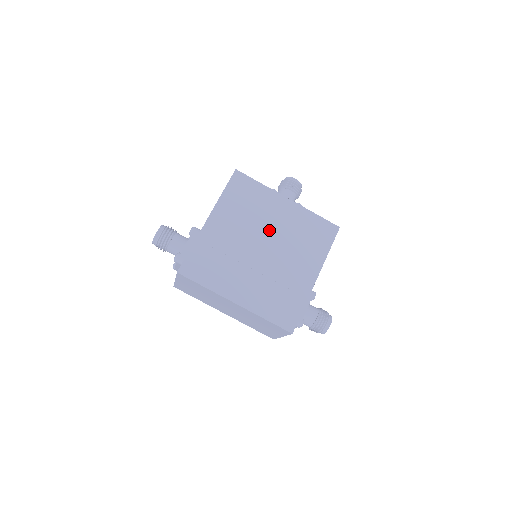
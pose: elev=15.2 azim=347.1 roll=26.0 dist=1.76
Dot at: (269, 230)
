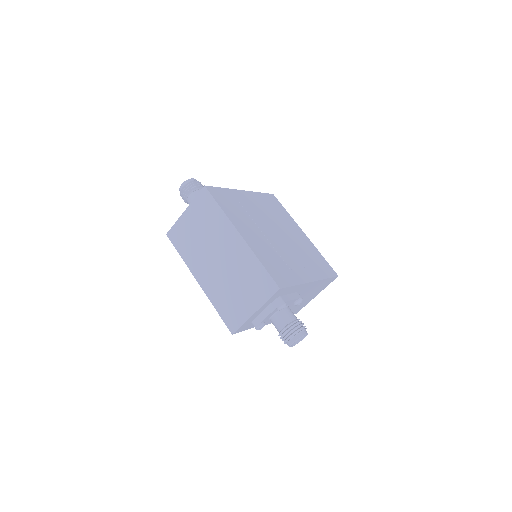
Dot at: (285, 231)
